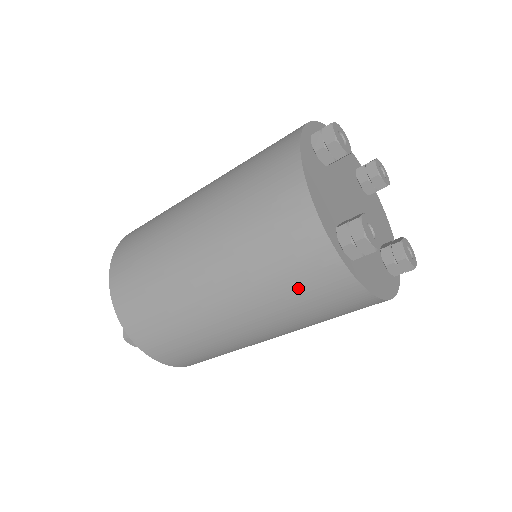
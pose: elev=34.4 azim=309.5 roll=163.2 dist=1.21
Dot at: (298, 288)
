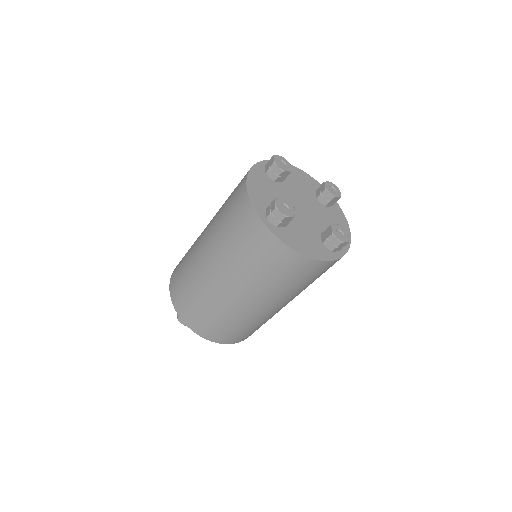
Dot at: (249, 250)
